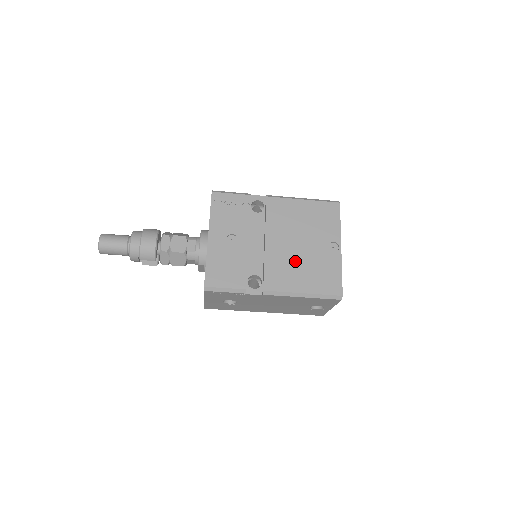
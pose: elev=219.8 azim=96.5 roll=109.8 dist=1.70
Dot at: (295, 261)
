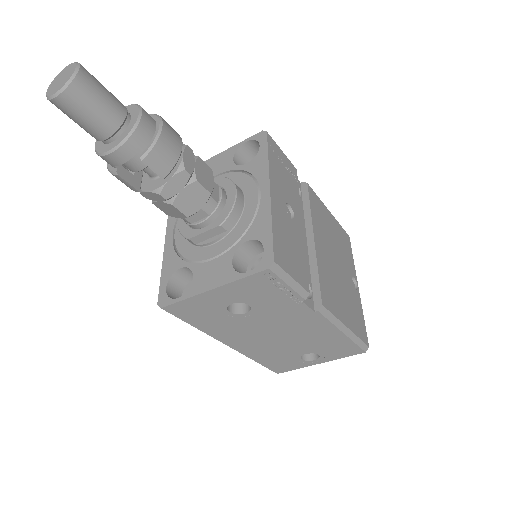
Dot at: (337, 281)
